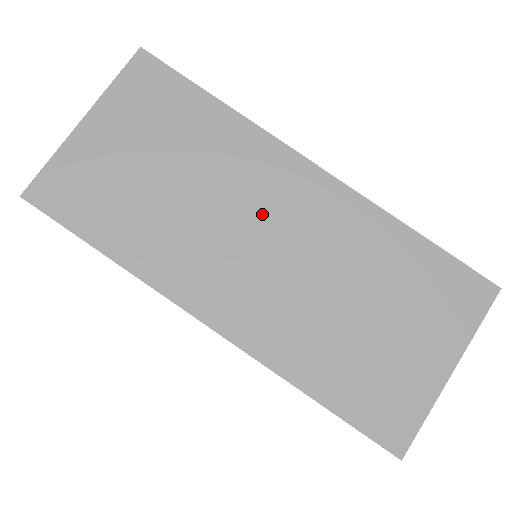
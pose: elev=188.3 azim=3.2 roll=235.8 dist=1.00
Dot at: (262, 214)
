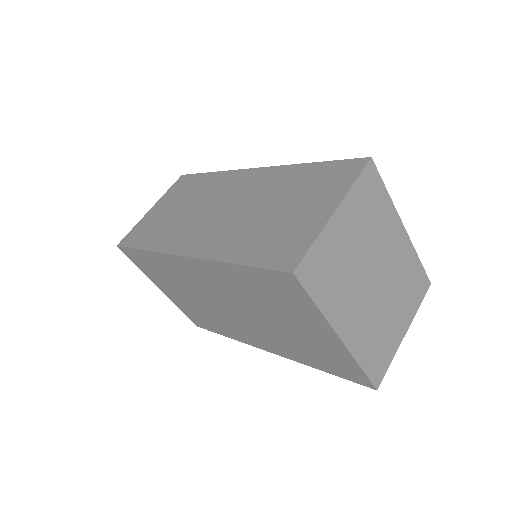
Dot at: (222, 199)
